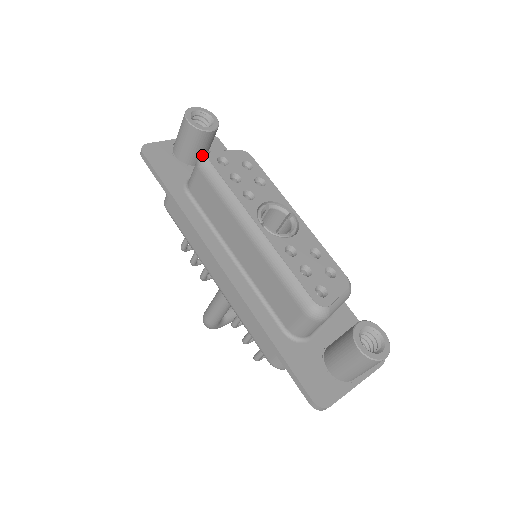
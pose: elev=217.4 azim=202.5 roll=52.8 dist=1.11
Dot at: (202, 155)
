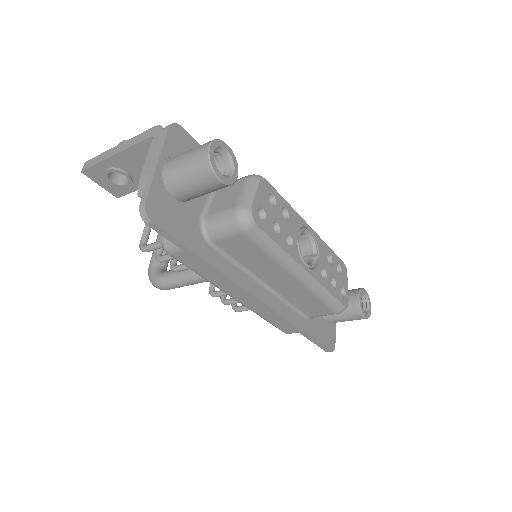
Dot at: (246, 219)
